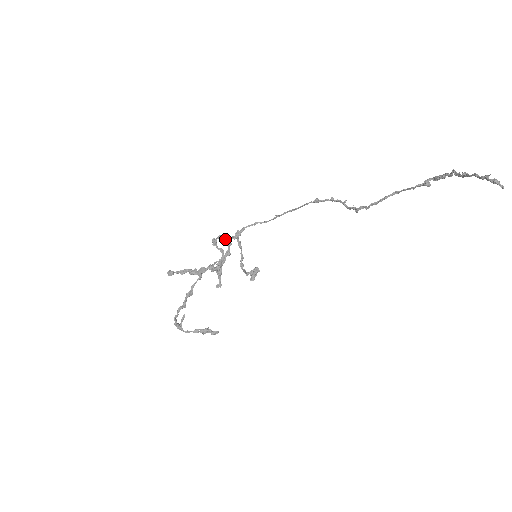
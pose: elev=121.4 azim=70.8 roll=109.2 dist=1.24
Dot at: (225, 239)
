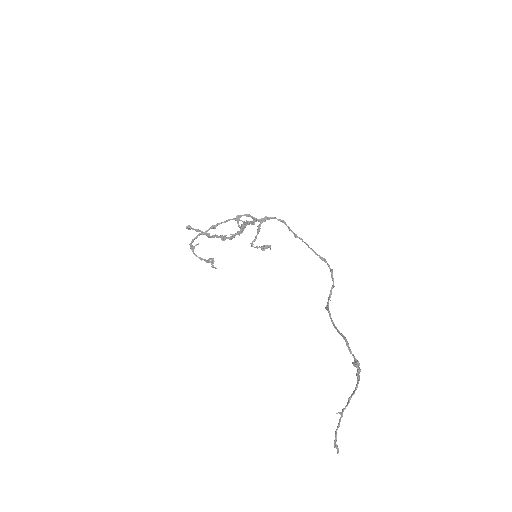
Dot at: (251, 217)
